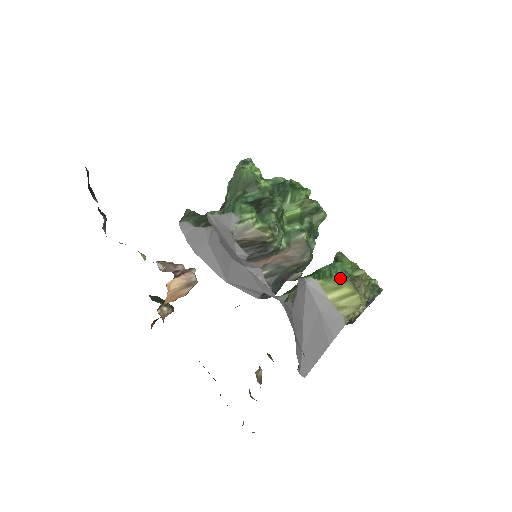
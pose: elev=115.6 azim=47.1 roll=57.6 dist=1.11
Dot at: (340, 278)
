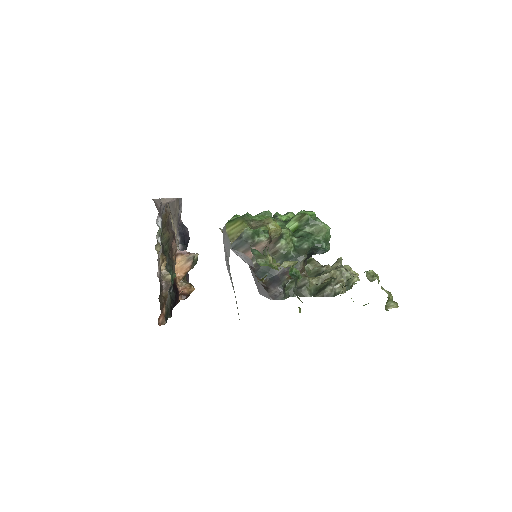
Dot at: (239, 219)
